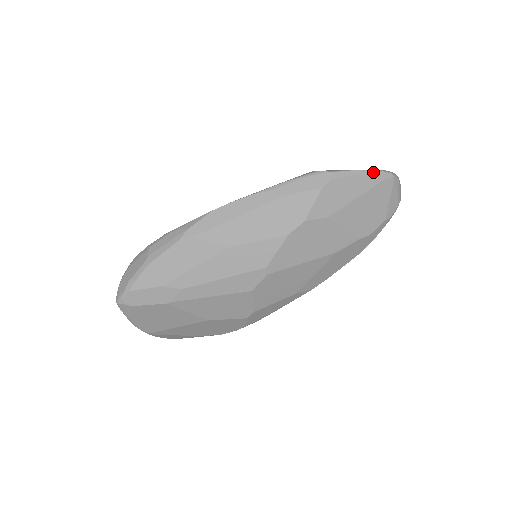
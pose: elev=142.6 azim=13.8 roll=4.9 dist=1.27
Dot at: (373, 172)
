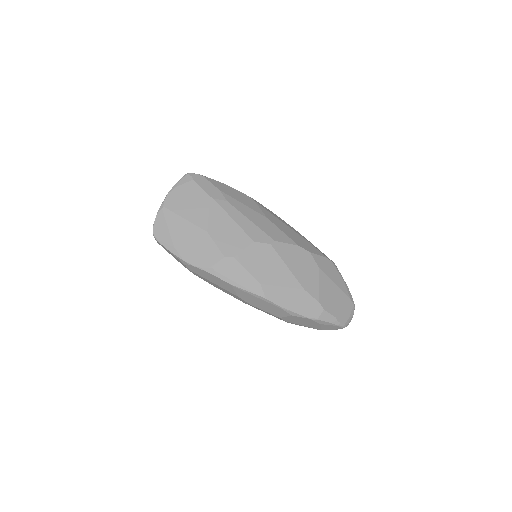
Dot at: (348, 290)
